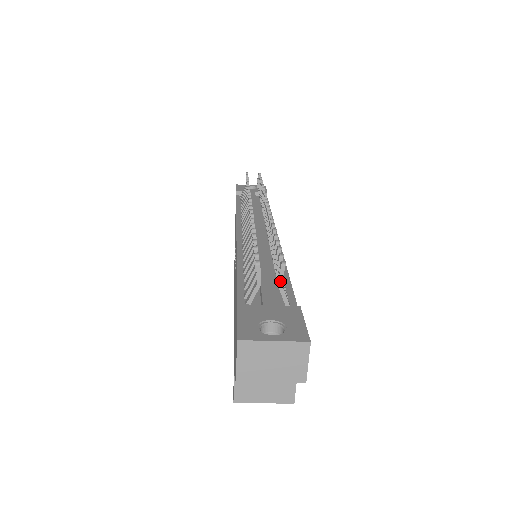
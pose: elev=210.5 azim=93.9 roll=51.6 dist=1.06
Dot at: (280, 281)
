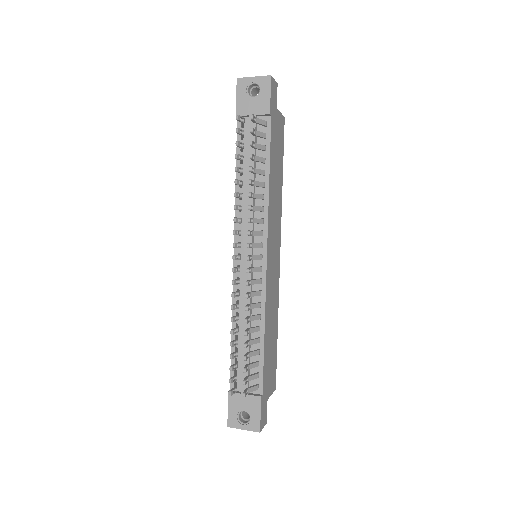
Dot at: (246, 394)
